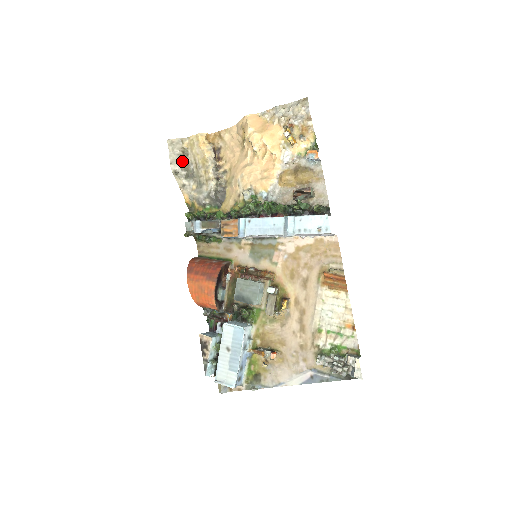
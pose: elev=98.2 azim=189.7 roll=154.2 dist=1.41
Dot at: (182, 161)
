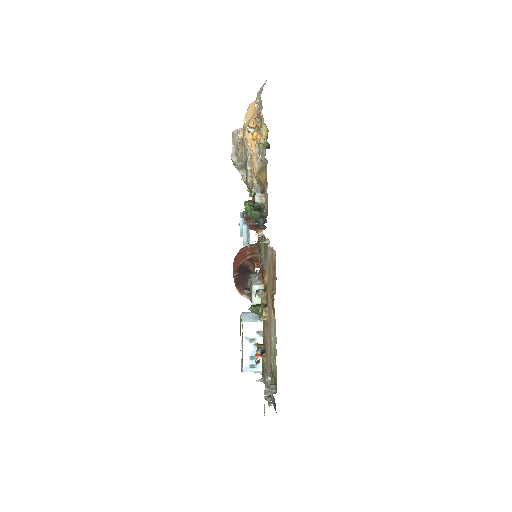
Dot at: (238, 152)
